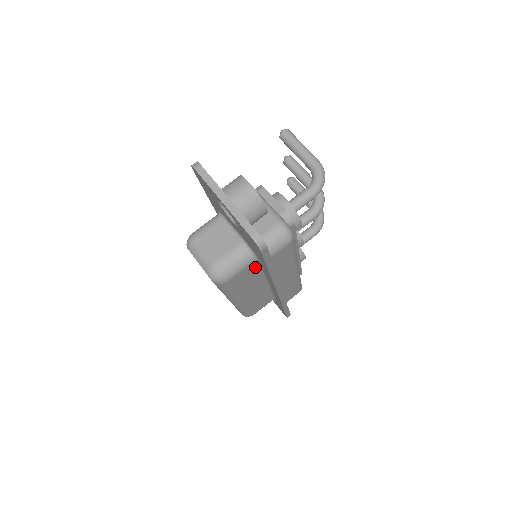
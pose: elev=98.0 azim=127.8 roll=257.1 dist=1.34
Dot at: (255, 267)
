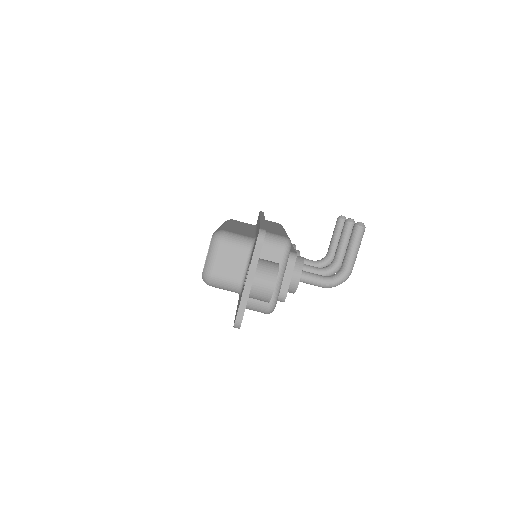
Dot at: occluded
